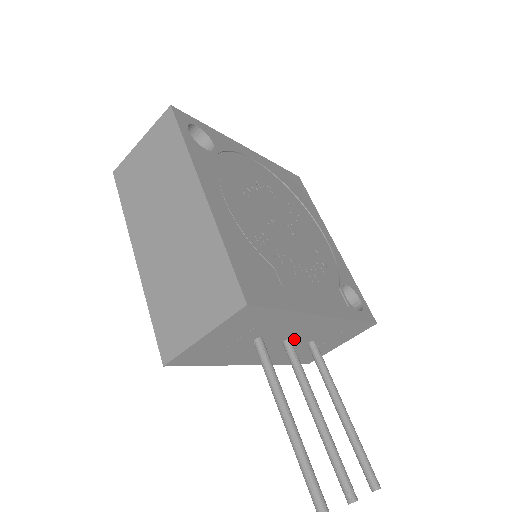
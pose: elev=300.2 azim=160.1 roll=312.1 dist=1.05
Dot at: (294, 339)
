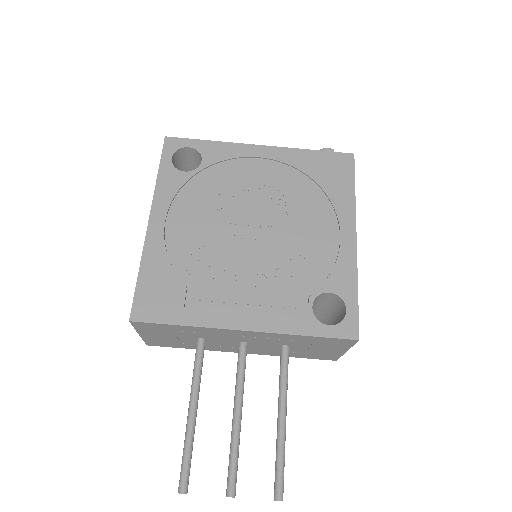
Dot at: (251, 342)
